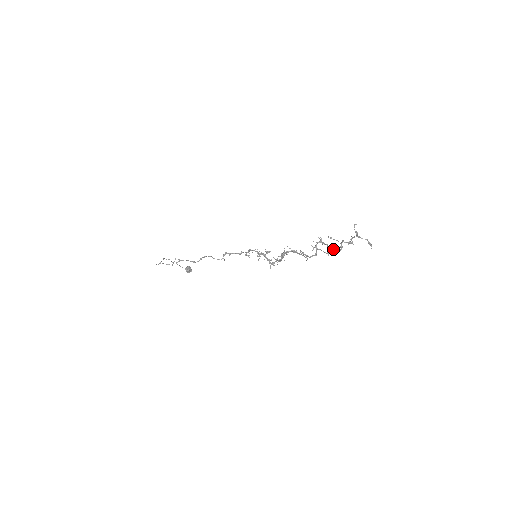
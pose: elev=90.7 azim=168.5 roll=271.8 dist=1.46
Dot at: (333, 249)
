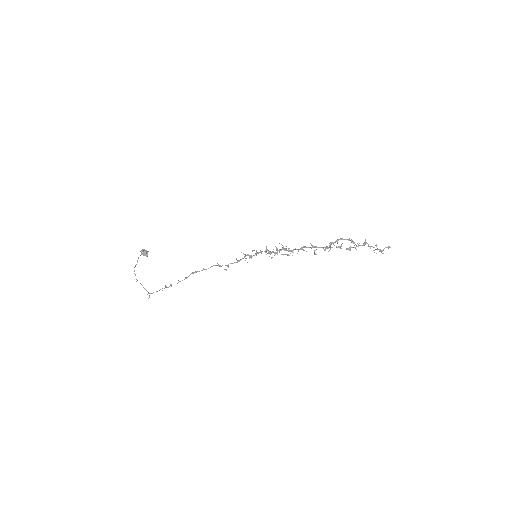
Dot at: occluded
